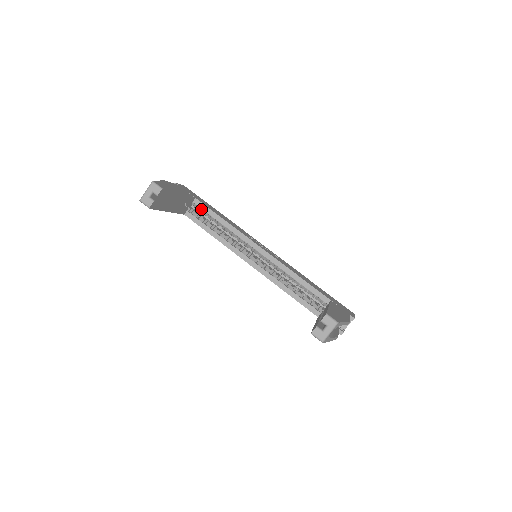
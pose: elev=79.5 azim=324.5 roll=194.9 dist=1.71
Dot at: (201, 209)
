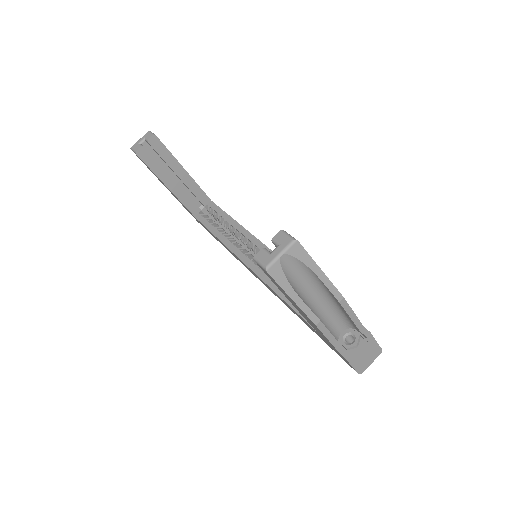
Dot at: (214, 212)
